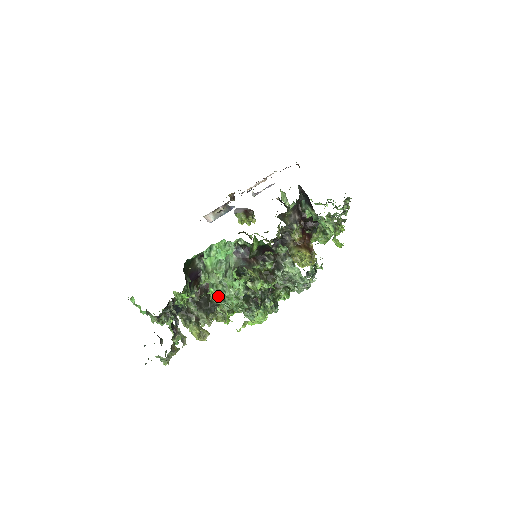
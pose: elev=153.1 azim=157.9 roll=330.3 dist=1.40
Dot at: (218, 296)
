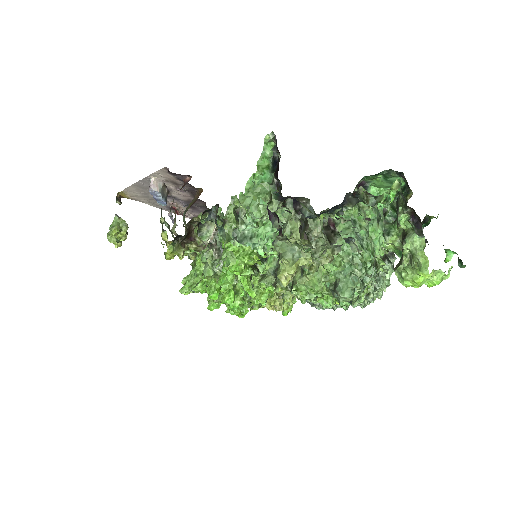
Dot at: (356, 237)
